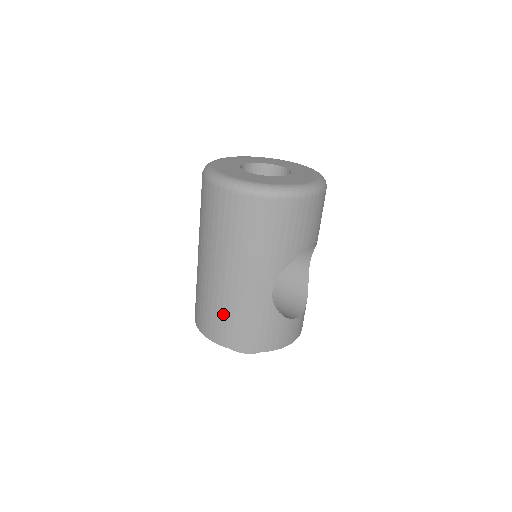
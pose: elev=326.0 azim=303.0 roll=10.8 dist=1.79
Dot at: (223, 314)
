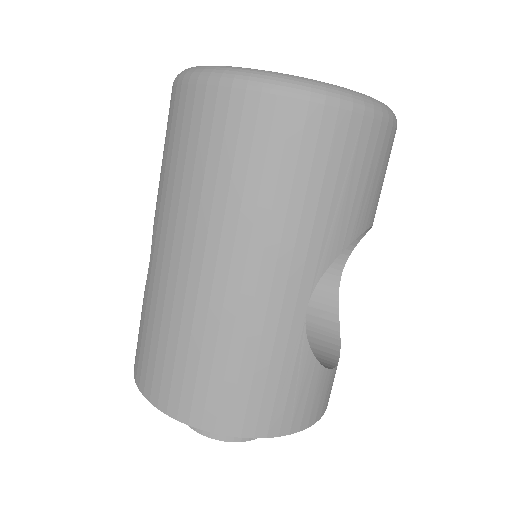
Dot at: (202, 358)
